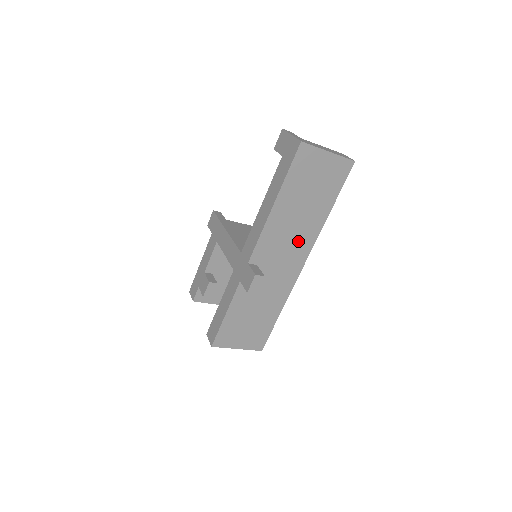
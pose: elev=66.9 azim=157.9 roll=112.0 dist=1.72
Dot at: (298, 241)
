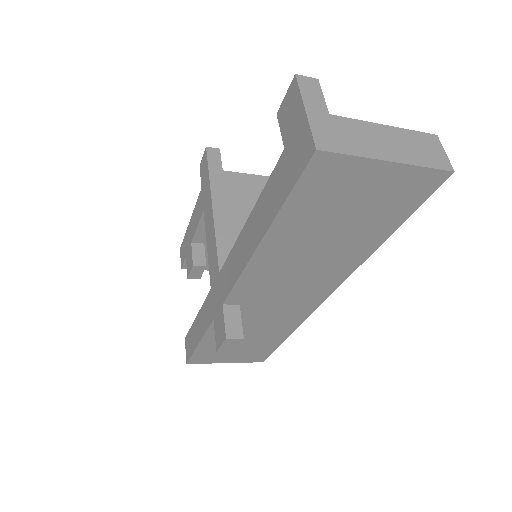
Dot at: (314, 278)
